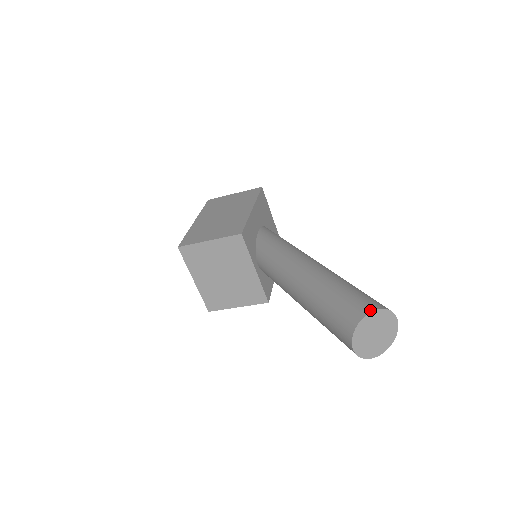
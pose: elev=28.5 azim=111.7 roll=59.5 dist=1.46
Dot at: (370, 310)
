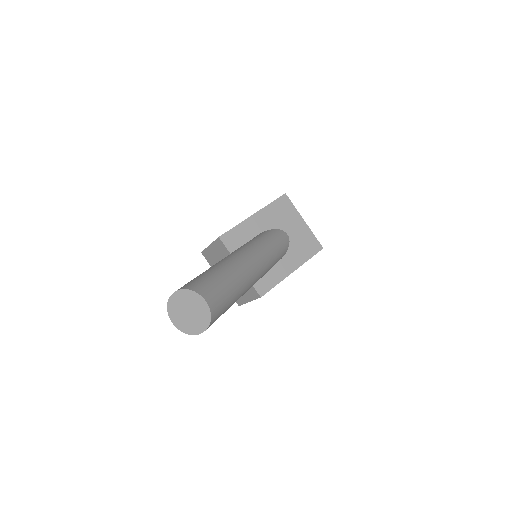
Dot at: (177, 290)
